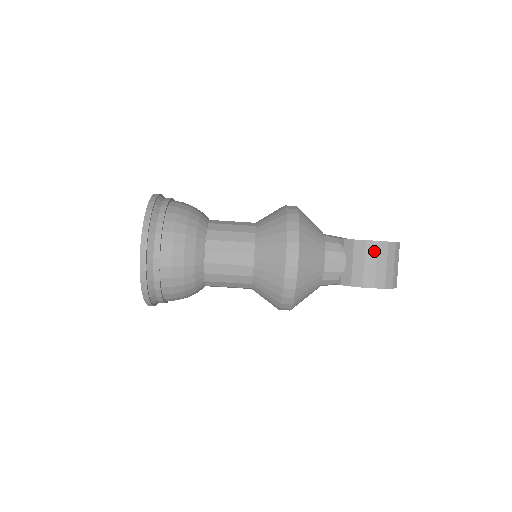
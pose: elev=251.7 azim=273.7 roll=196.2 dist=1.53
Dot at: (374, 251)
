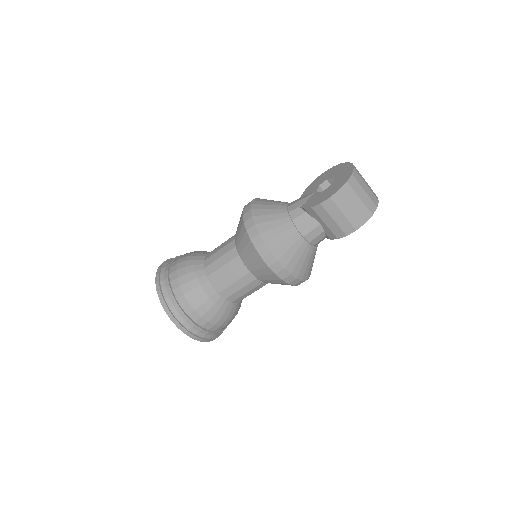
Dot at: (333, 207)
